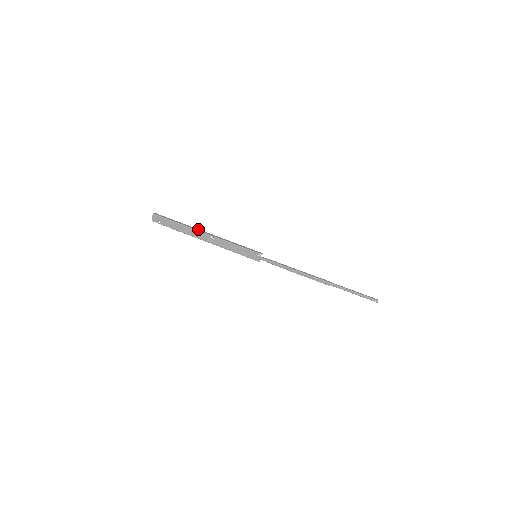
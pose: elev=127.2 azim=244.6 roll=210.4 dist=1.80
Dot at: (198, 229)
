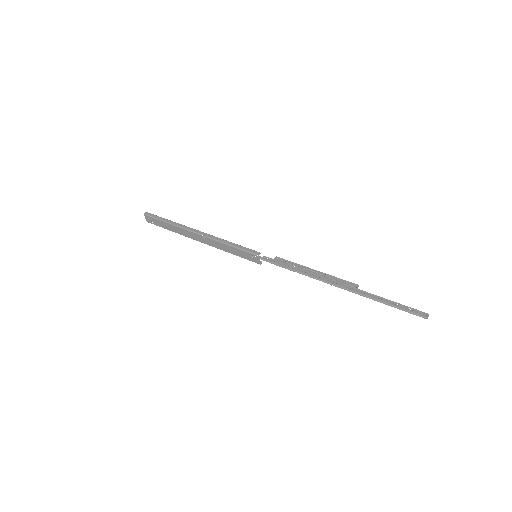
Dot at: (188, 227)
